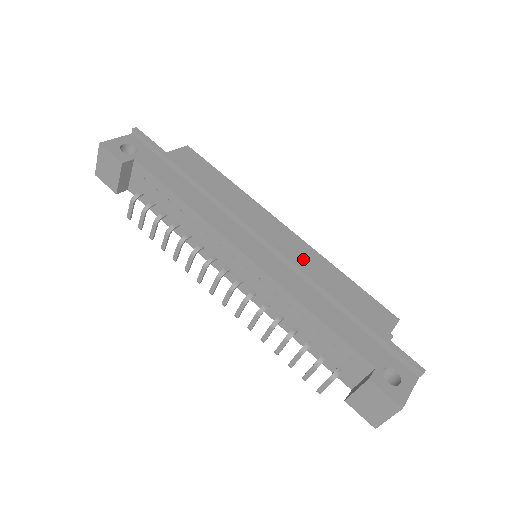
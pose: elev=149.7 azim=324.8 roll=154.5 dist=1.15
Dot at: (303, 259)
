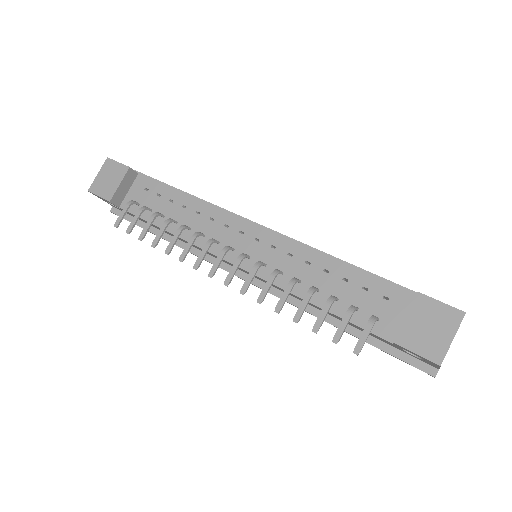
Dot at: occluded
